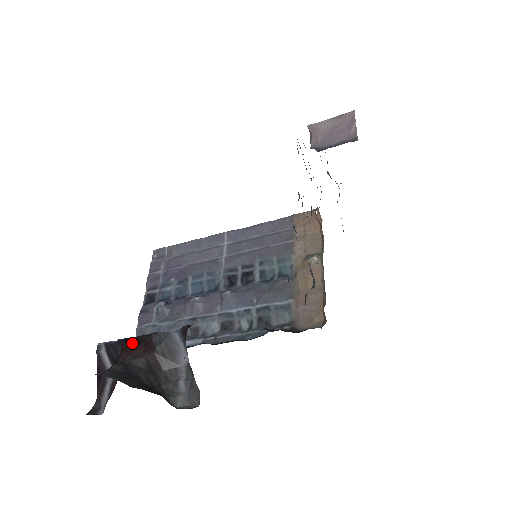
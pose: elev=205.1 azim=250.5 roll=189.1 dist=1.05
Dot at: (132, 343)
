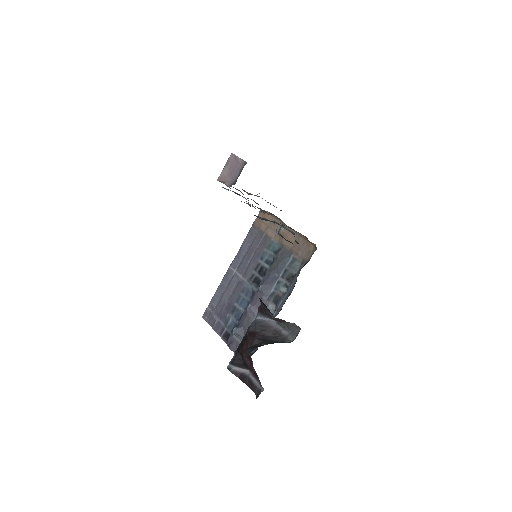
Dot at: (243, 344)
